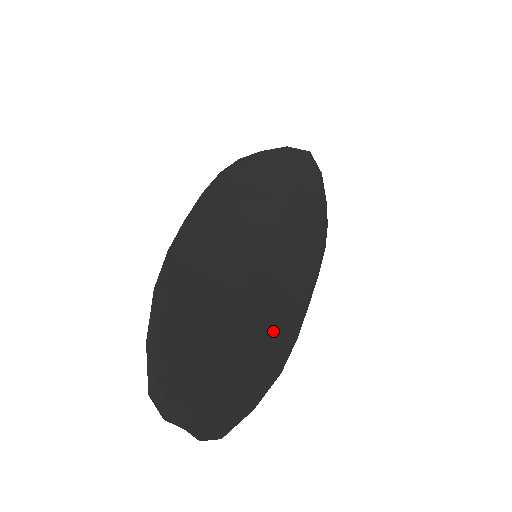
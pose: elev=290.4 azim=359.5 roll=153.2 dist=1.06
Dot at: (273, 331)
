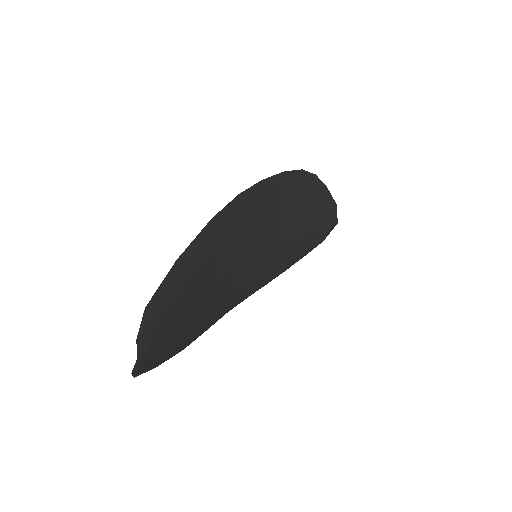
Dot at: (209, 317)
